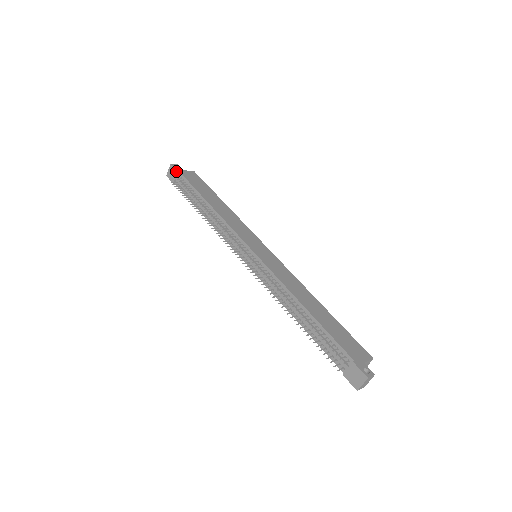
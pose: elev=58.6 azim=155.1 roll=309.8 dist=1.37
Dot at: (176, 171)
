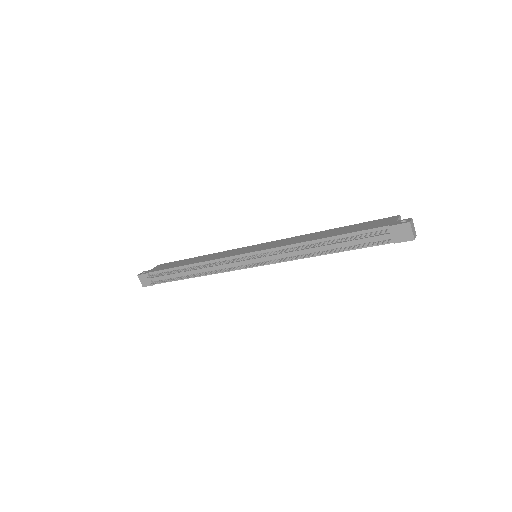
Dot at: (146, 275)
